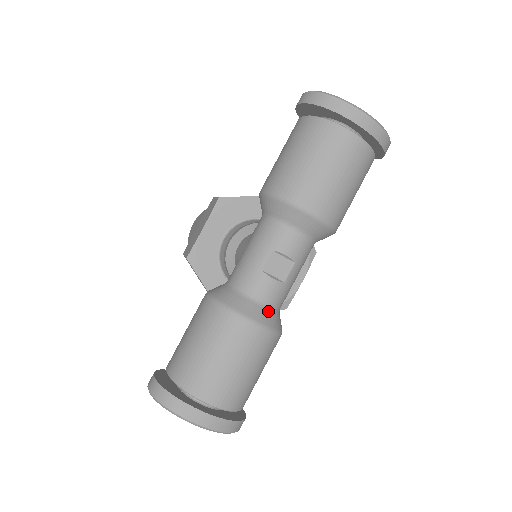
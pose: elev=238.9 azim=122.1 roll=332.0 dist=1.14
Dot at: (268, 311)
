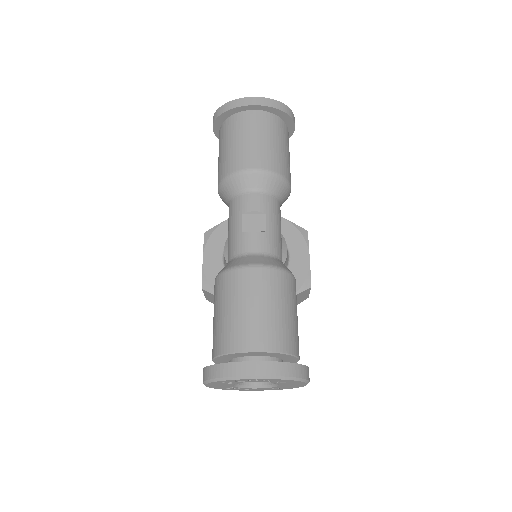
Dot at: (264, 257)
